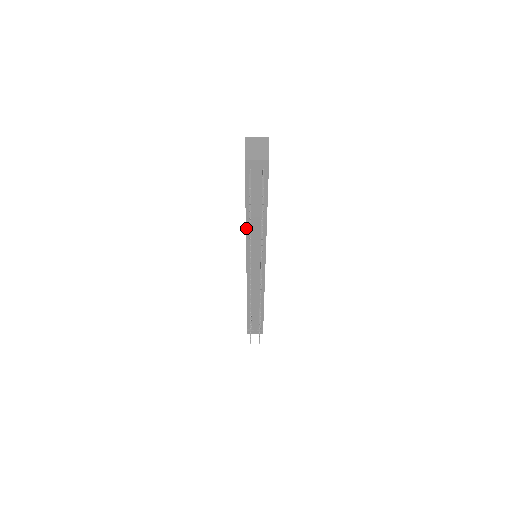
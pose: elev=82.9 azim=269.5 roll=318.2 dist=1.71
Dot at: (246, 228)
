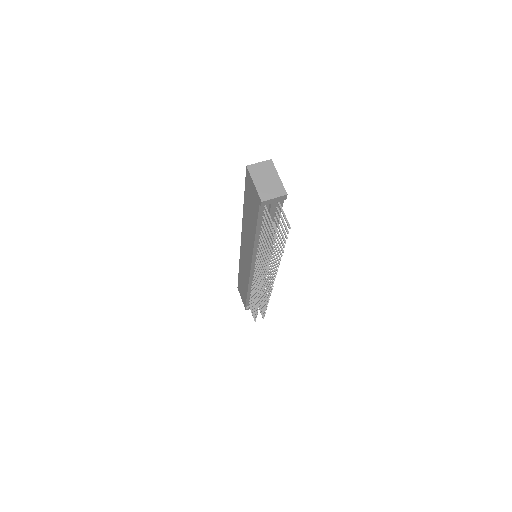
Dot at: (254, 246)
